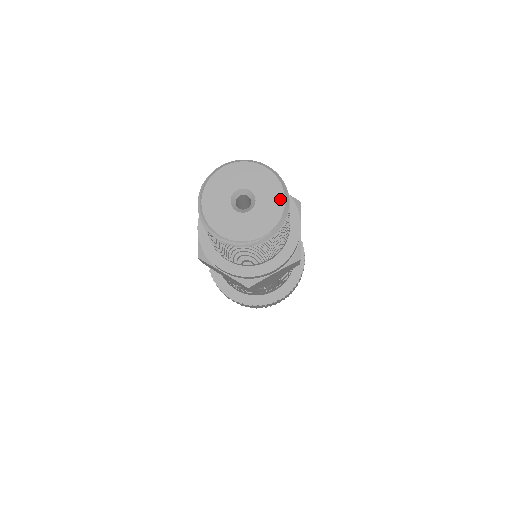
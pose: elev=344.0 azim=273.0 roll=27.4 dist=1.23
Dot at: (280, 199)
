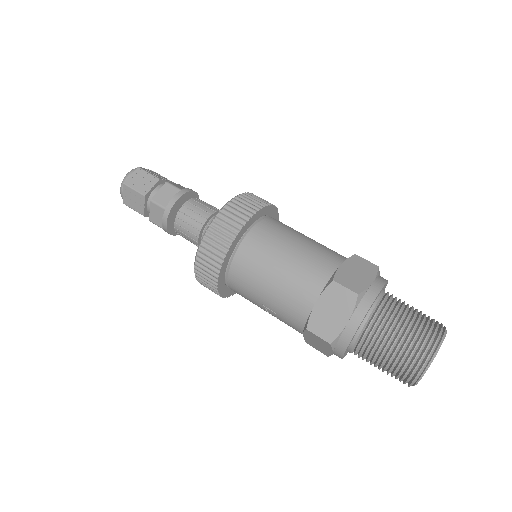
Dot at: occluded
